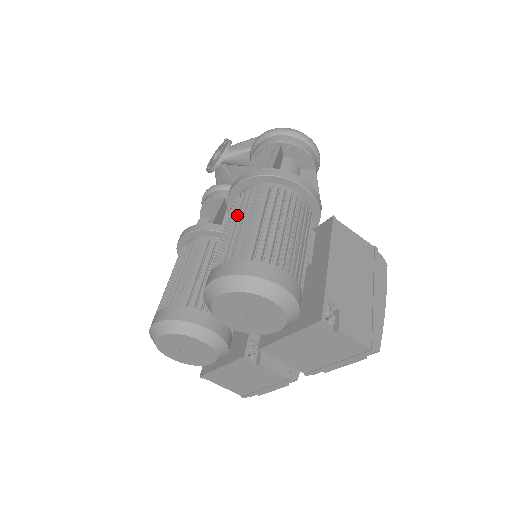
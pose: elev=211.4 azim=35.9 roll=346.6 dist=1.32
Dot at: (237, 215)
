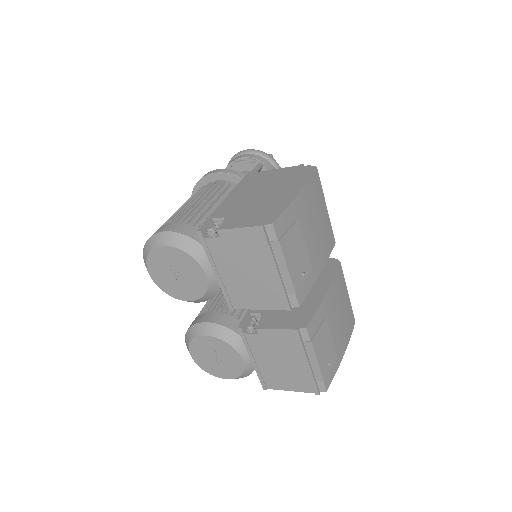
Dot at: occluded
